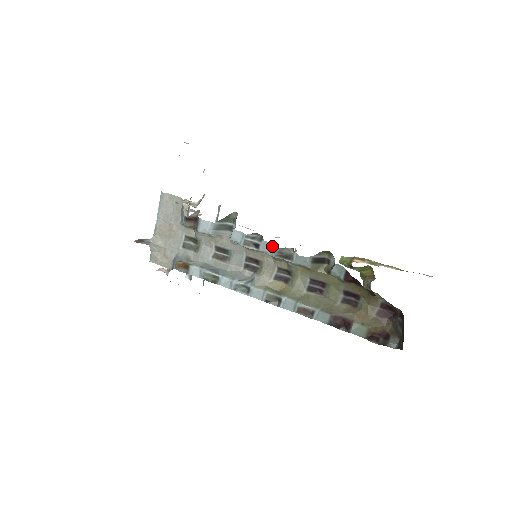
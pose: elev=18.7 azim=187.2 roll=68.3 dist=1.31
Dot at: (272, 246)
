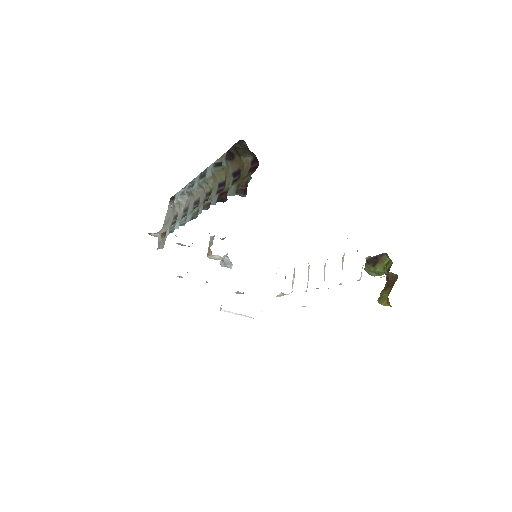
Dot at: occluded
